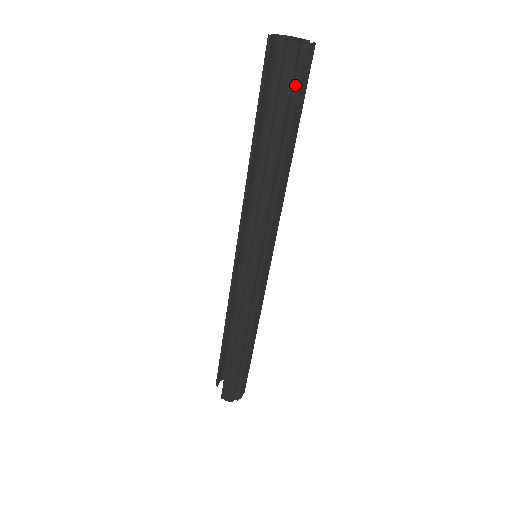
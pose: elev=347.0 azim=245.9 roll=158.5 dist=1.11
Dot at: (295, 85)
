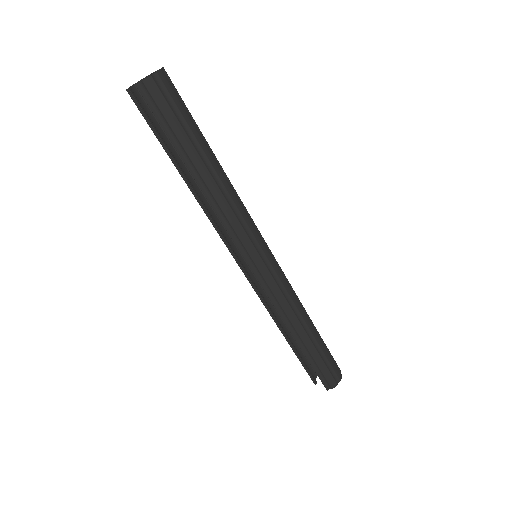
Dot at: (174, 107)
